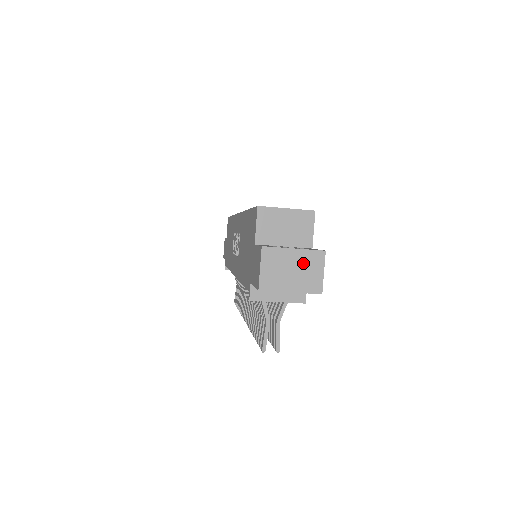
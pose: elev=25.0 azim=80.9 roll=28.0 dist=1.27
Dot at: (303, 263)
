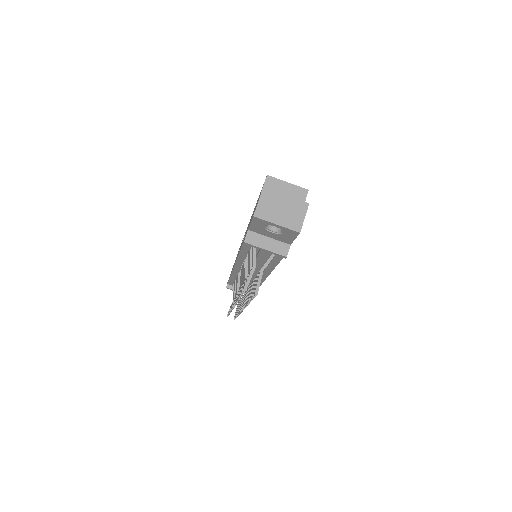
Dot at: (291, 207)
